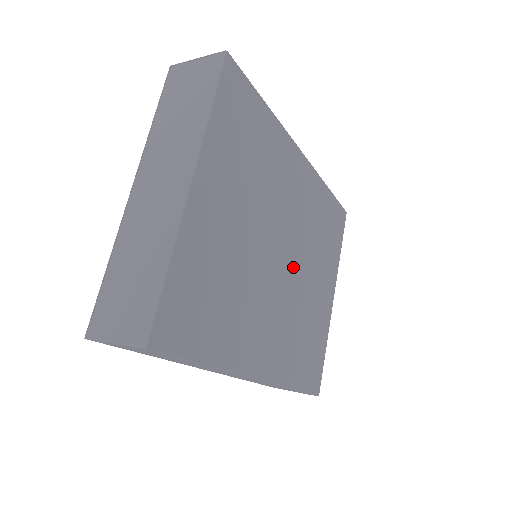
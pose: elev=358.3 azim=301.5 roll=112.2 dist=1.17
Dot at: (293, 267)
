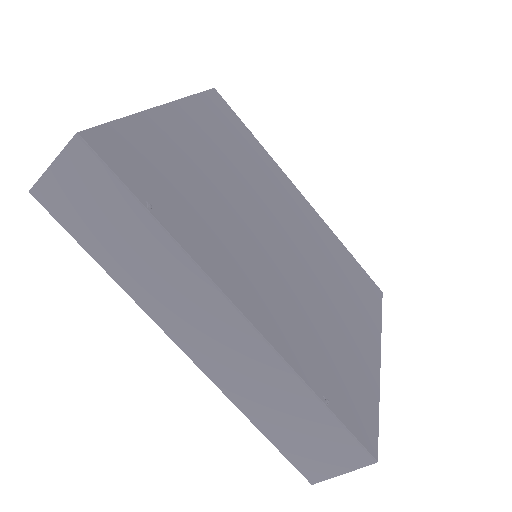
Dot at: (299, 262)
